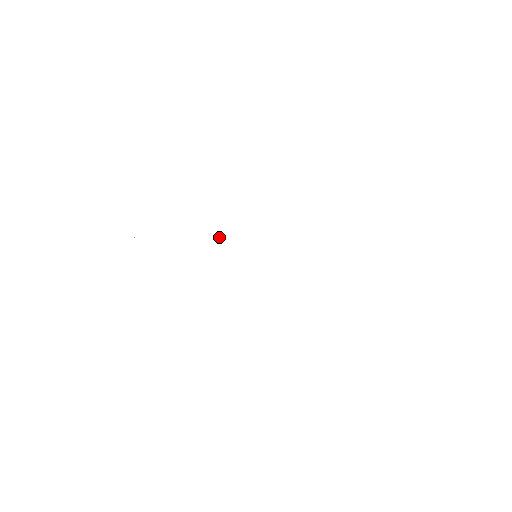
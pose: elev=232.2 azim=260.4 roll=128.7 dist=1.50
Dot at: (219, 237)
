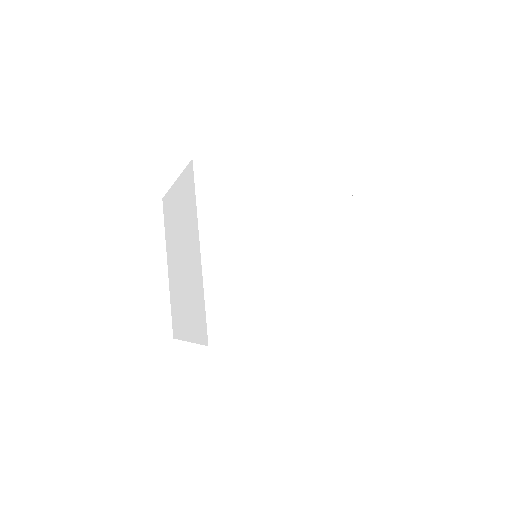
Dot at: occluded
